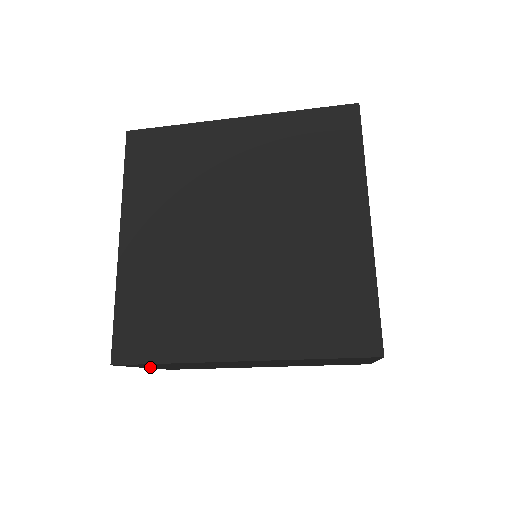
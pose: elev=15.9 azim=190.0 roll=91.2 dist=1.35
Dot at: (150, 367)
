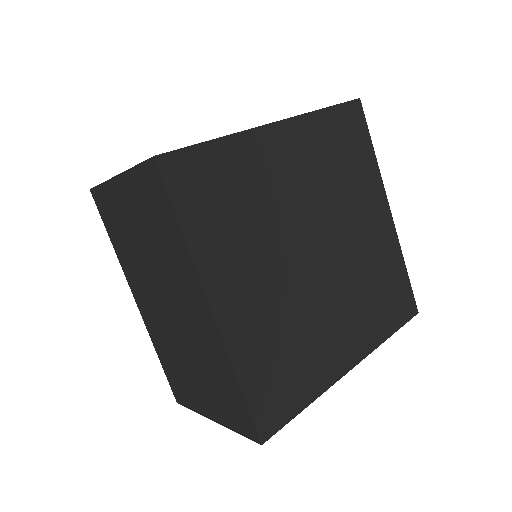
Dot at: occluded
